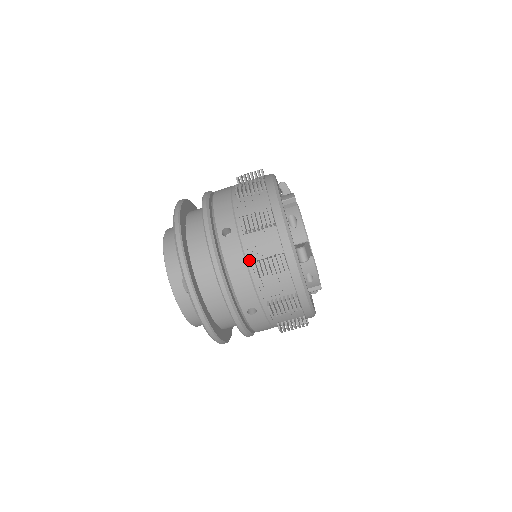
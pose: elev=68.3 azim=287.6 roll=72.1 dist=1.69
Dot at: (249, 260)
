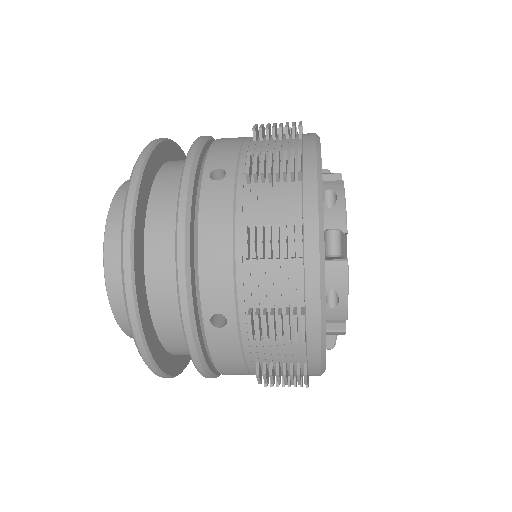
Dot at: occluded
